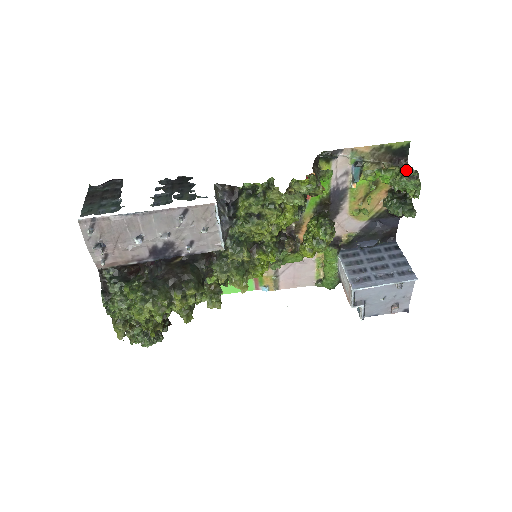
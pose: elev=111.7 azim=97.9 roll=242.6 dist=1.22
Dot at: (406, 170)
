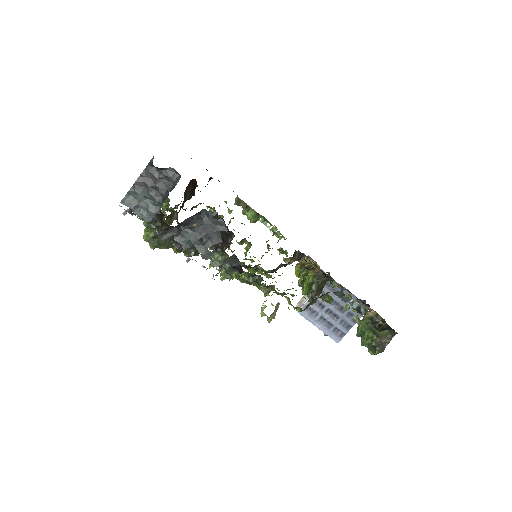
Dot at: (375, 347)
